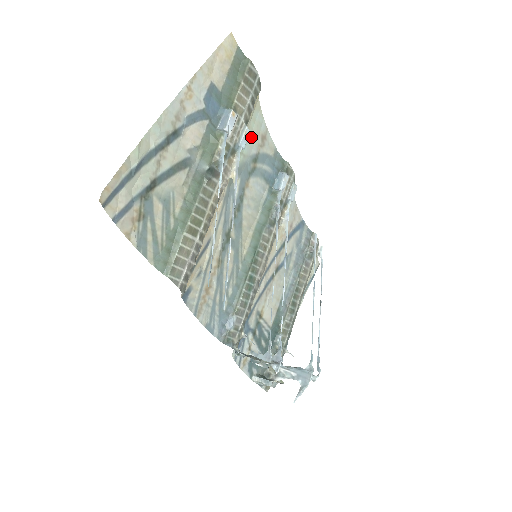
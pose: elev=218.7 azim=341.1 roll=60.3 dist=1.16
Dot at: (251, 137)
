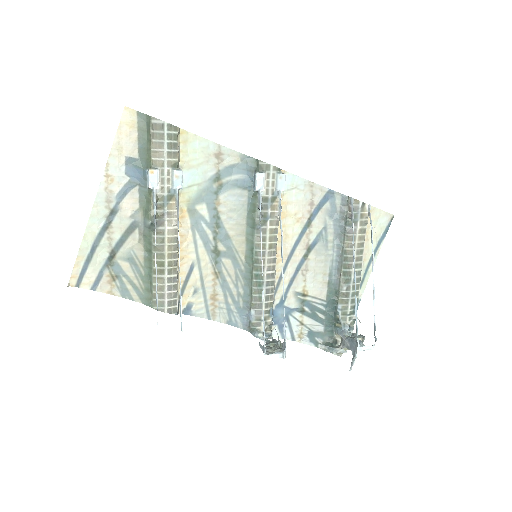
Dot at: (199, 165)
